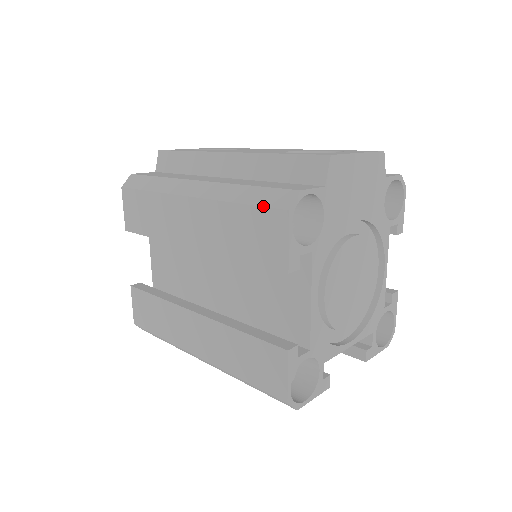
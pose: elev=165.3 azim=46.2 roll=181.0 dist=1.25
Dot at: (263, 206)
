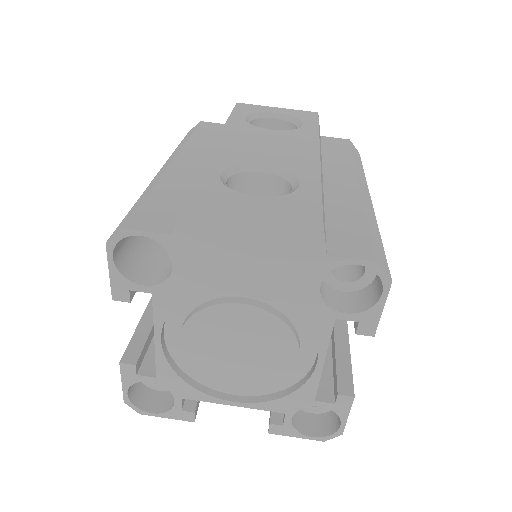
Dot at: (120, 223)
